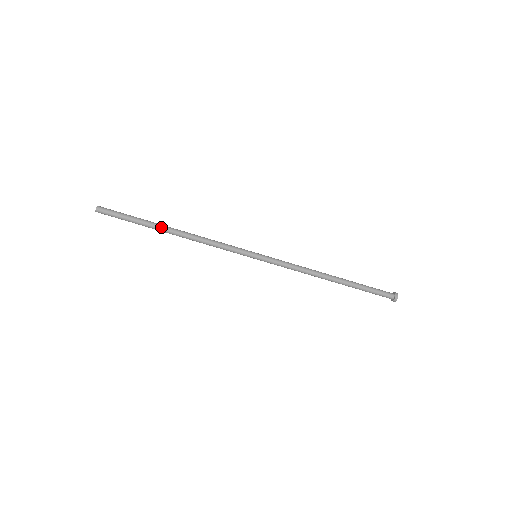
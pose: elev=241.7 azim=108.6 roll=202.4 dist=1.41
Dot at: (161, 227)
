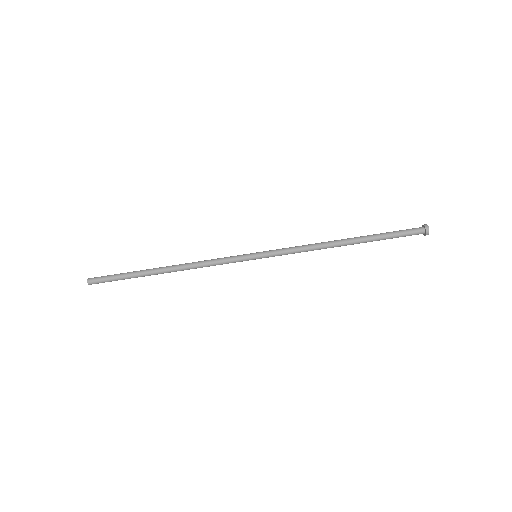
Dot at: (152, 269)
